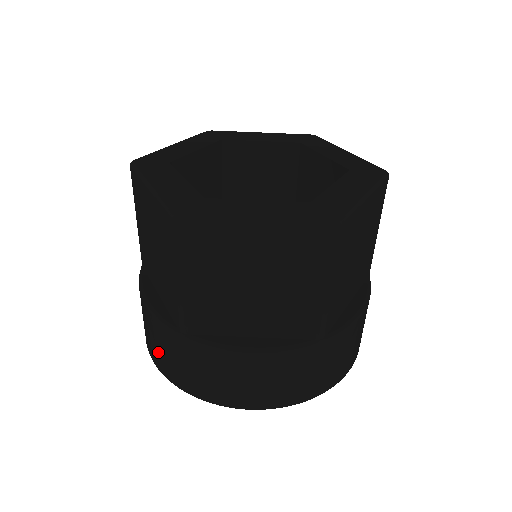
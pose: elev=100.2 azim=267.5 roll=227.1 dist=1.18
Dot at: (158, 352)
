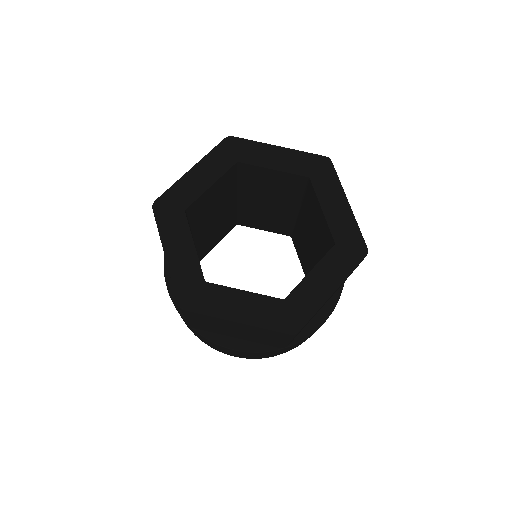
Dot at: occluded
